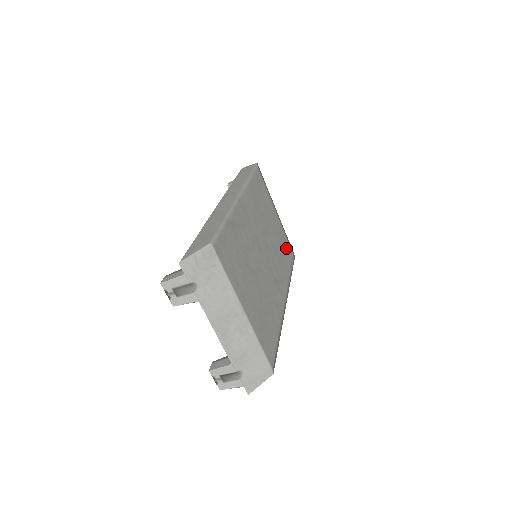
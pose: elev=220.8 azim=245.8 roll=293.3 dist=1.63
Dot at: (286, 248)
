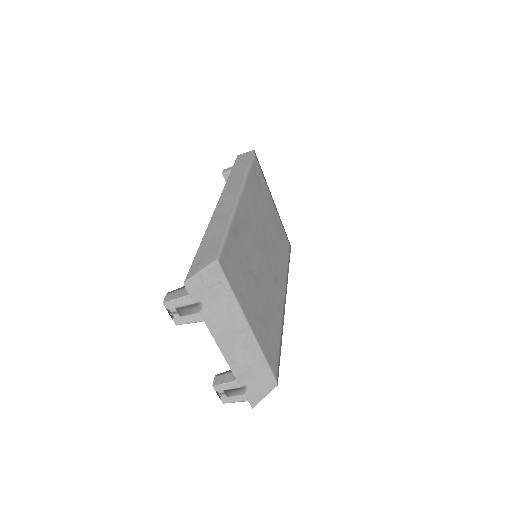
Dot at: (283, 240)
